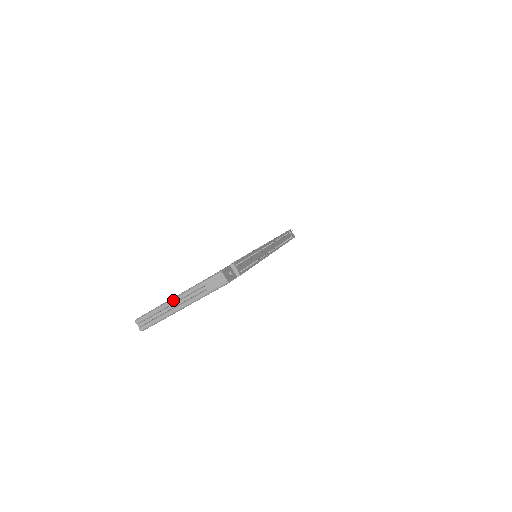
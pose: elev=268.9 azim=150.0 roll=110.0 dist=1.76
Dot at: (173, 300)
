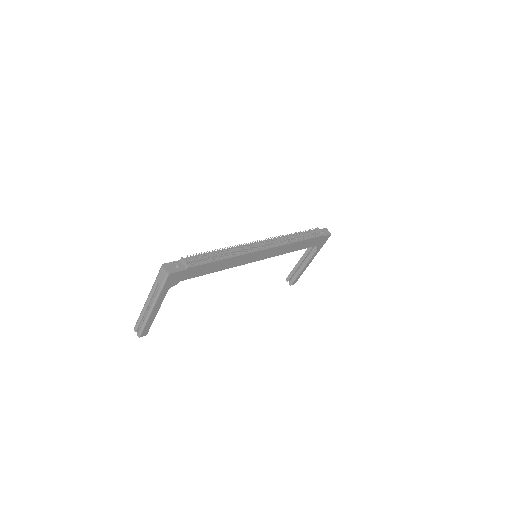
Dot at: (146, 302)
